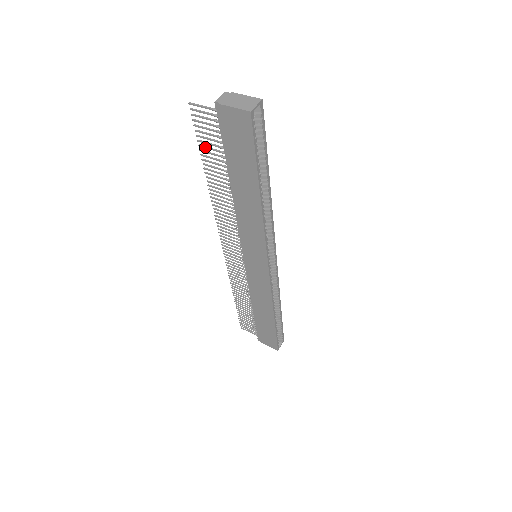
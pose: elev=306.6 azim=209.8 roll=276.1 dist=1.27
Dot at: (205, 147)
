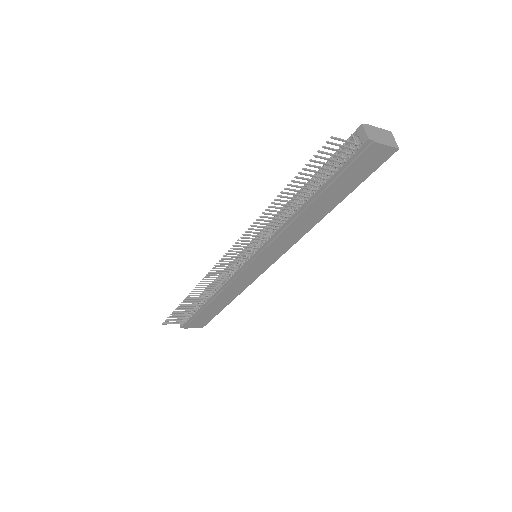
Dot at: (307, 174)
